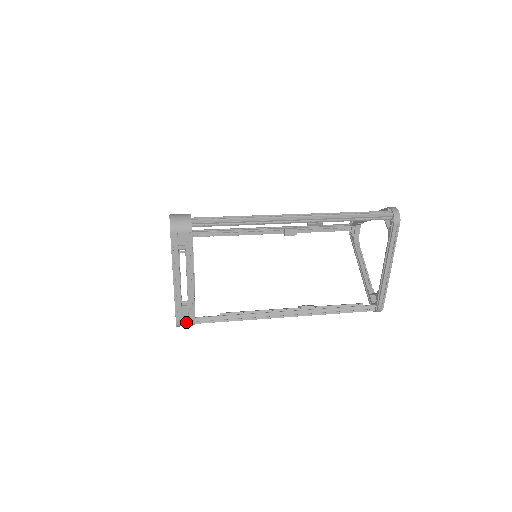
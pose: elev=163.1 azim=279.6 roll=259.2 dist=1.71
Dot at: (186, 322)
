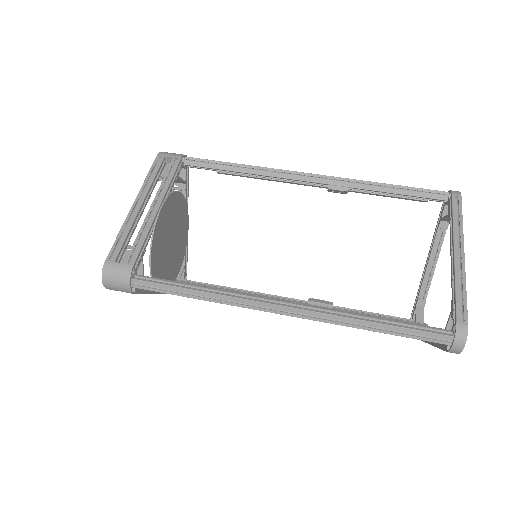
Dot at: occluded
